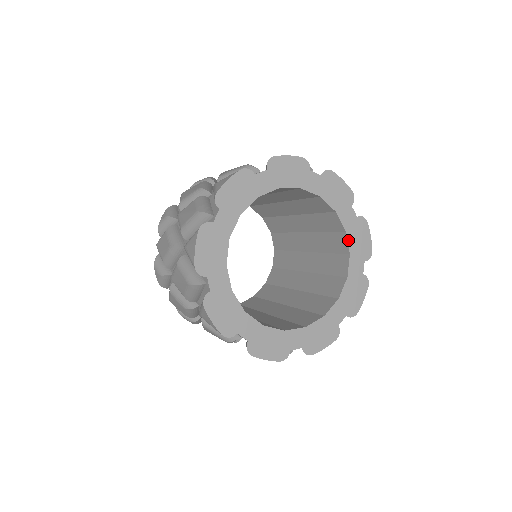
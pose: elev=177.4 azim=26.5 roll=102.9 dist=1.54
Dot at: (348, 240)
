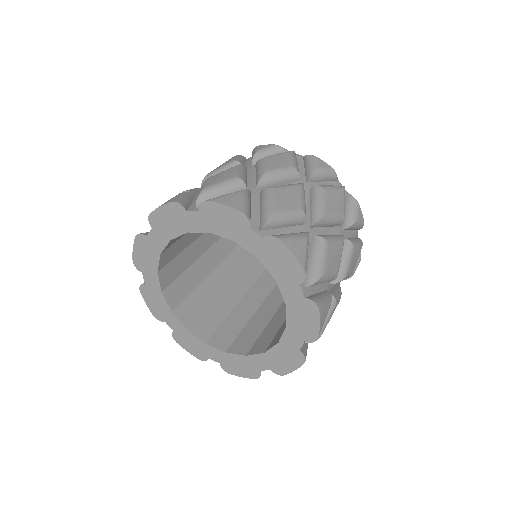
Dot at: (266, 267)
